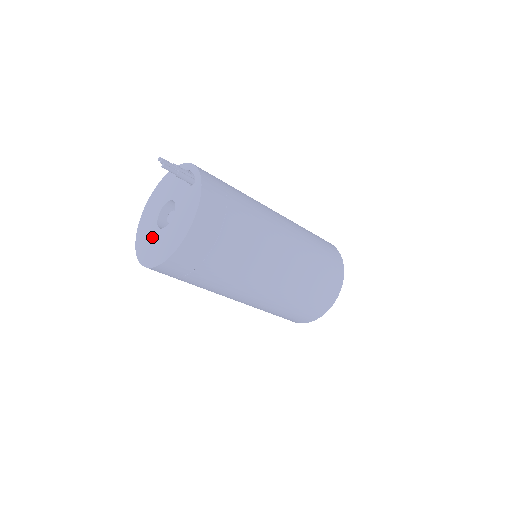
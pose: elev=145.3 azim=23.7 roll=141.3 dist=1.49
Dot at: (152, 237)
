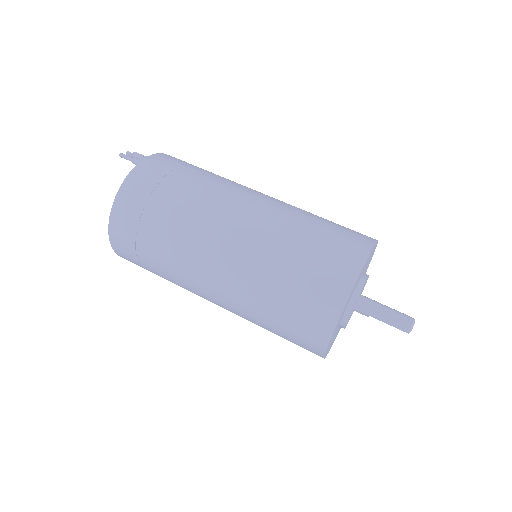
Dot at: occluded
